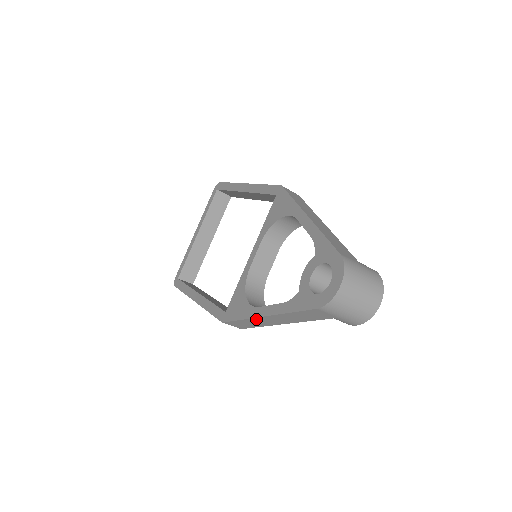
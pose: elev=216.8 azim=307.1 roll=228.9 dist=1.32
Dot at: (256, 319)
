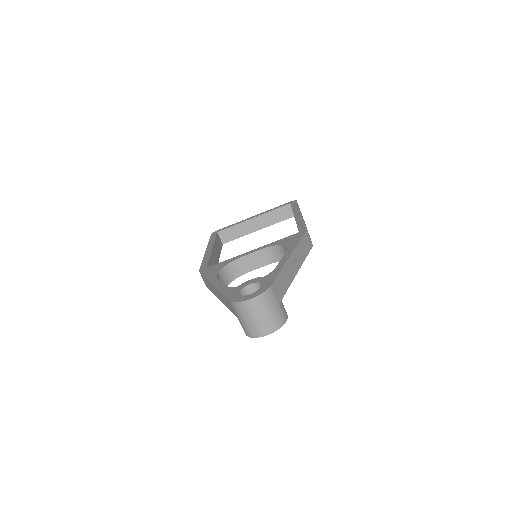
Dot at: occluded
